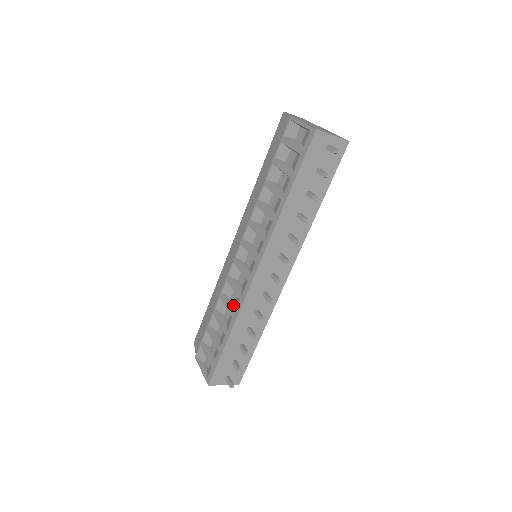
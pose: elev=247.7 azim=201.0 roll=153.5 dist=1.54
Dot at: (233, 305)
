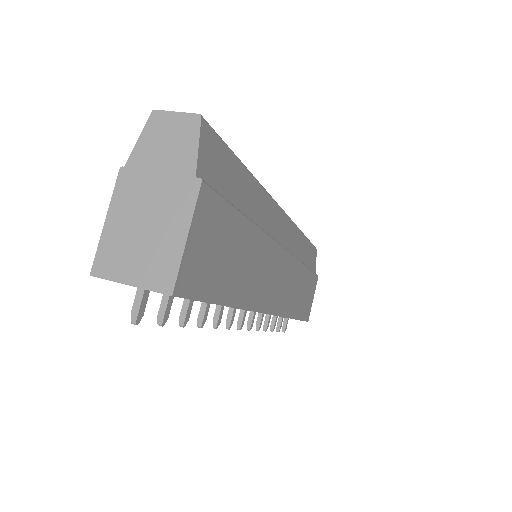
Dot at: occluded
